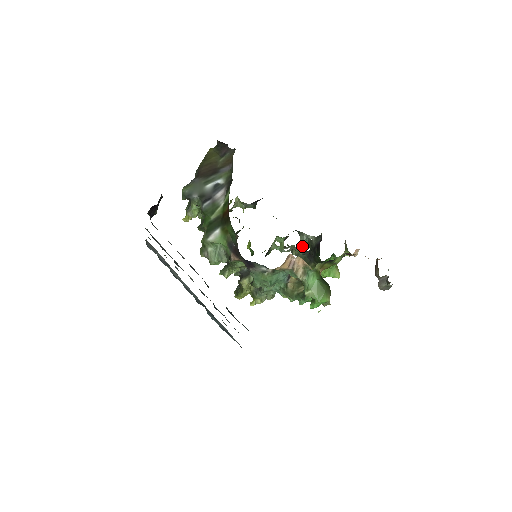
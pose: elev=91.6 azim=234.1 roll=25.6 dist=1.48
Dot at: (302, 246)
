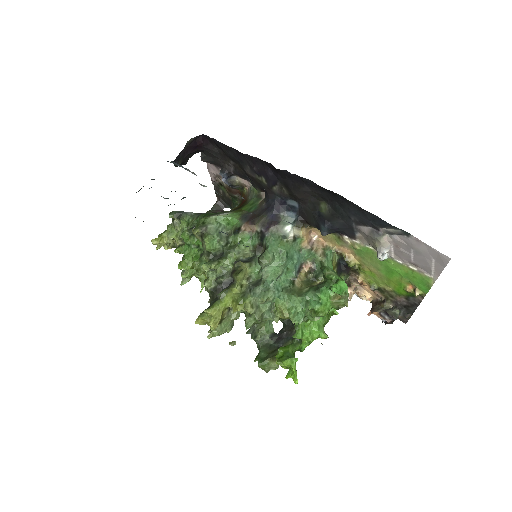
Dot at: occluded
